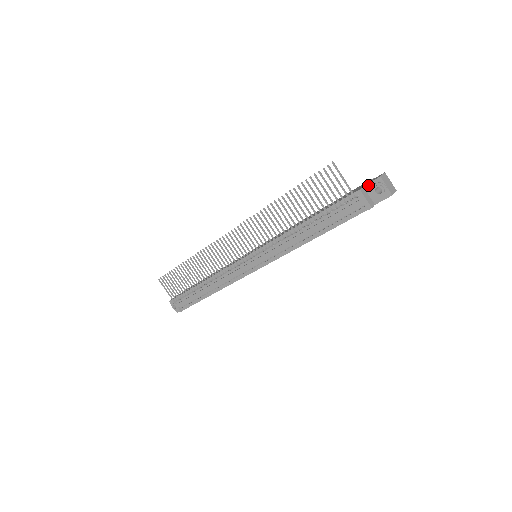
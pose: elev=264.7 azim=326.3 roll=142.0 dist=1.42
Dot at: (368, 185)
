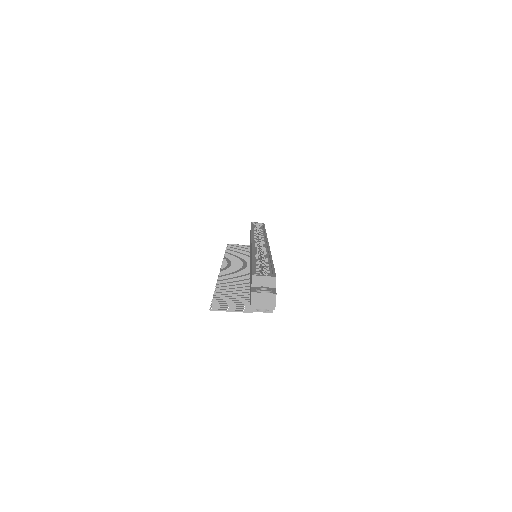
Dot at: occluded
